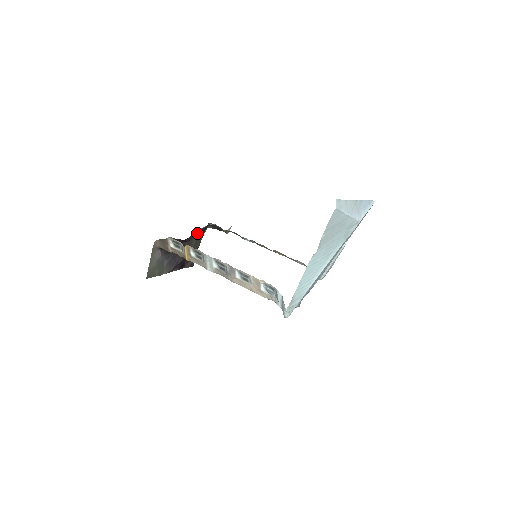
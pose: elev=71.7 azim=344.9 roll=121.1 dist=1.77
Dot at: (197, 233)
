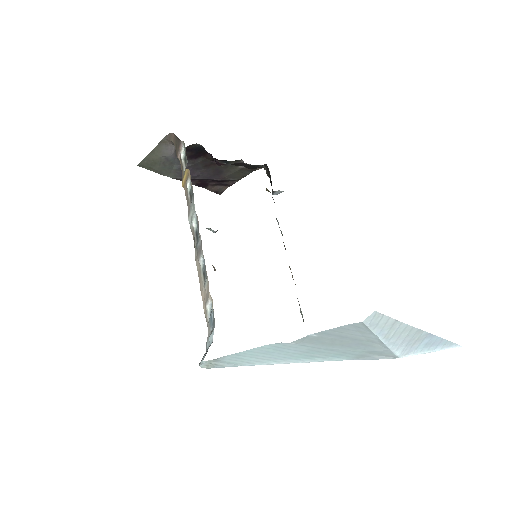
Dot at: (238, 164)
